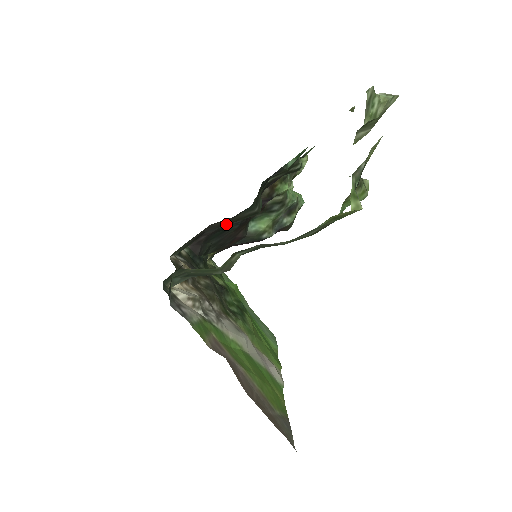
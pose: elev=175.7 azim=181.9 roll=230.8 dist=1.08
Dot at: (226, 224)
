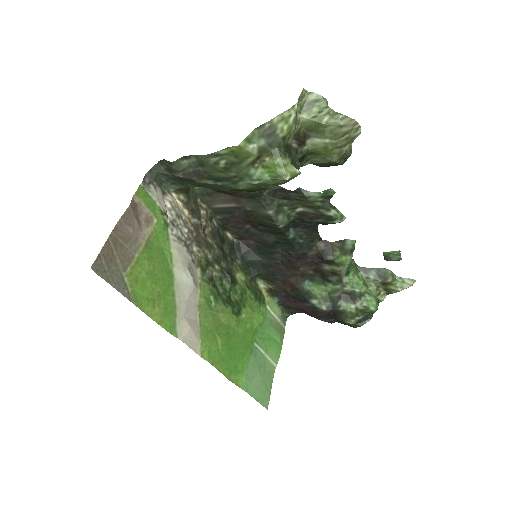
Dot at: (250, 215)
